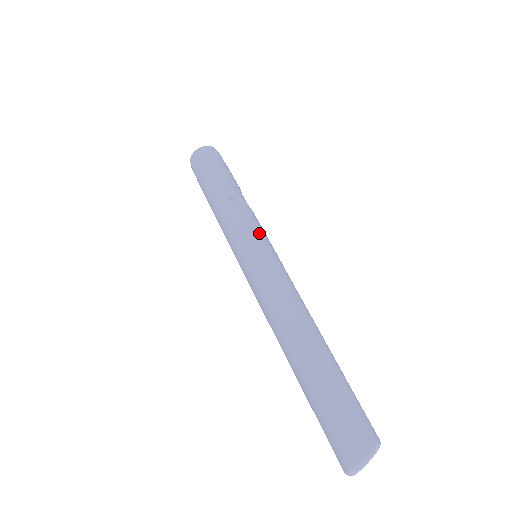
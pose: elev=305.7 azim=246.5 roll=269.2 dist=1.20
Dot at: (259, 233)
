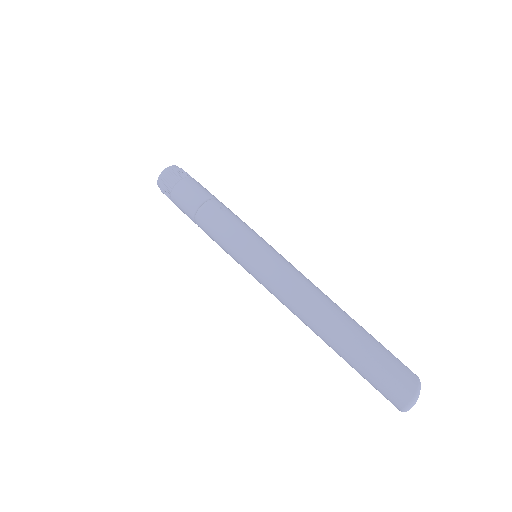
Dot at: (258, 235)
